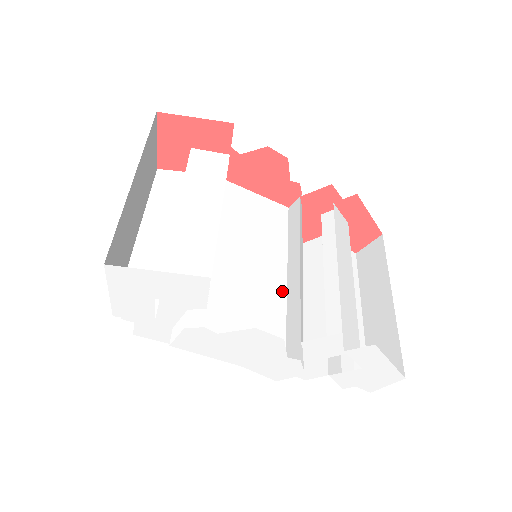
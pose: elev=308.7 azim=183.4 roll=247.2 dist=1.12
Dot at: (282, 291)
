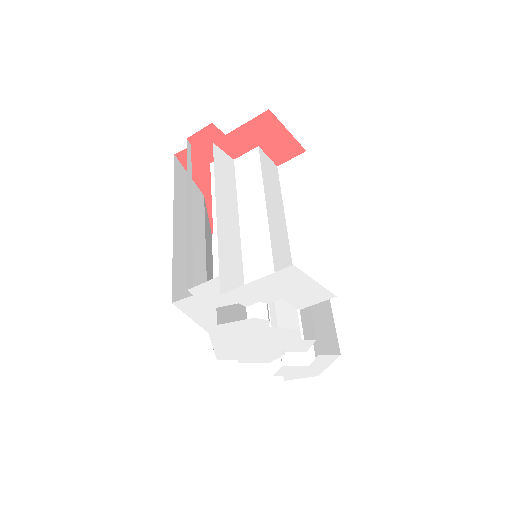
Dot at: occluded
